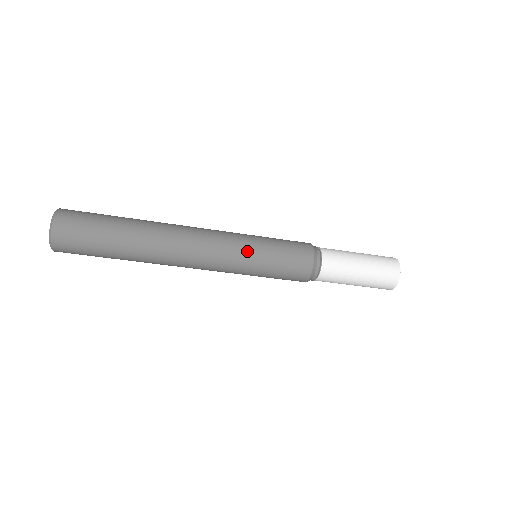
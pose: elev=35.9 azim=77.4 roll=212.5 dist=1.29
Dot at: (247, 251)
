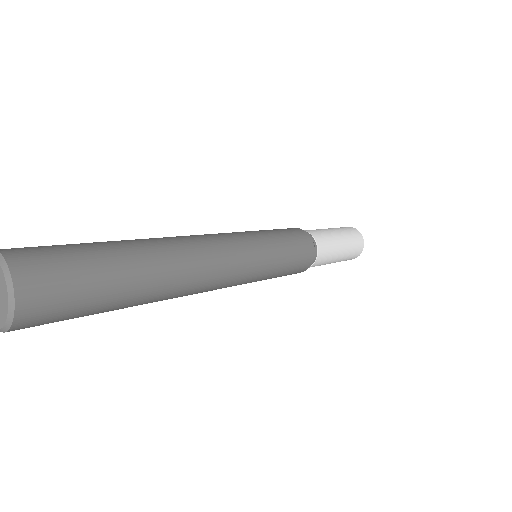
Dot at: occluded
